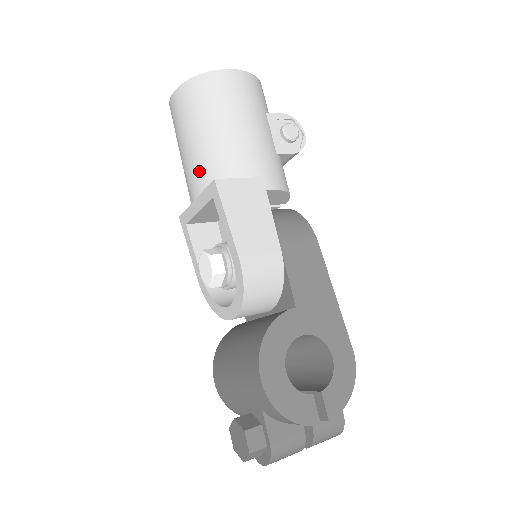
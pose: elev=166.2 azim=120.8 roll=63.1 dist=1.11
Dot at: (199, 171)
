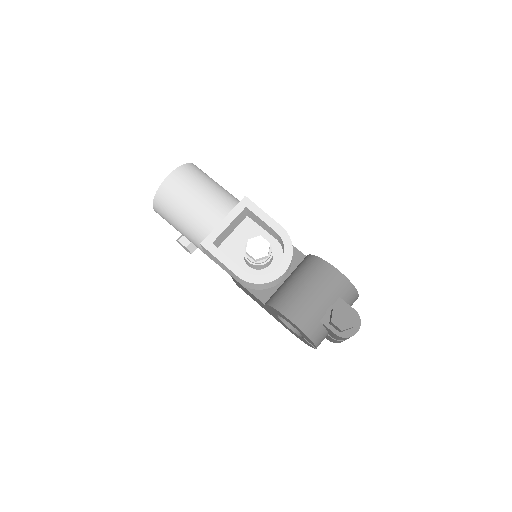
Dot at: (220, 203)
